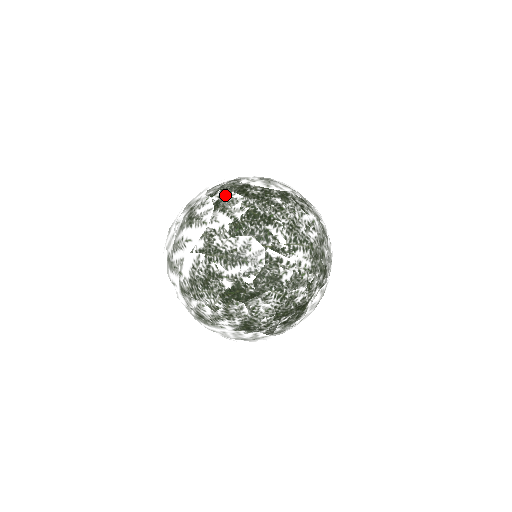
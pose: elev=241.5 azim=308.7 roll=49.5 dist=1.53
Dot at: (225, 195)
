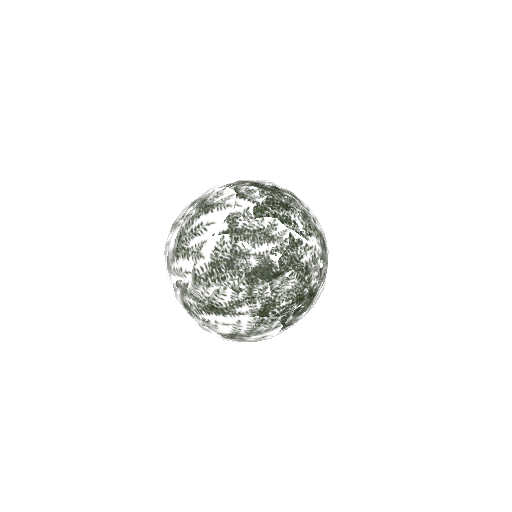
Dot at: (240, 187)
